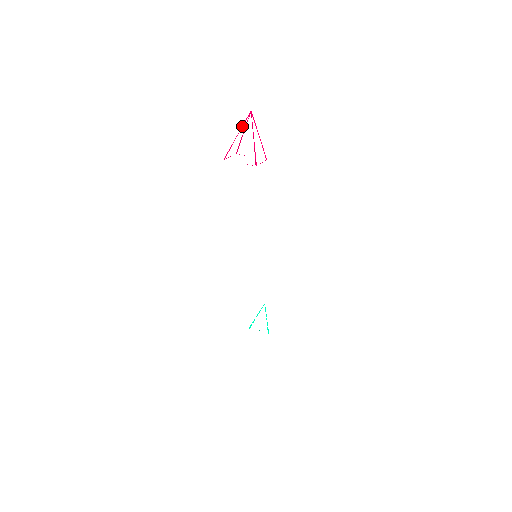
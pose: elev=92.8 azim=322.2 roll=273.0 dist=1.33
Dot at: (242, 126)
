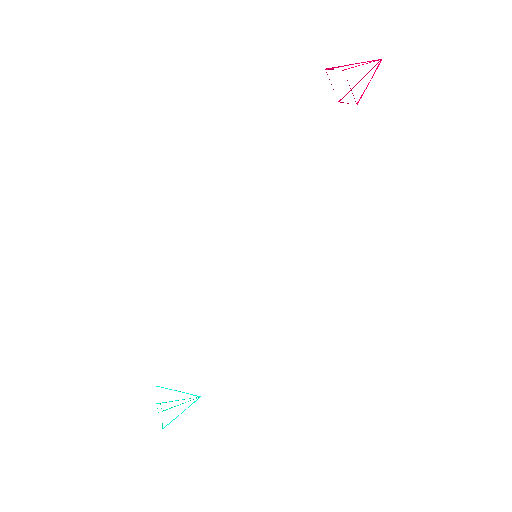
Dot at: (364, 62)
